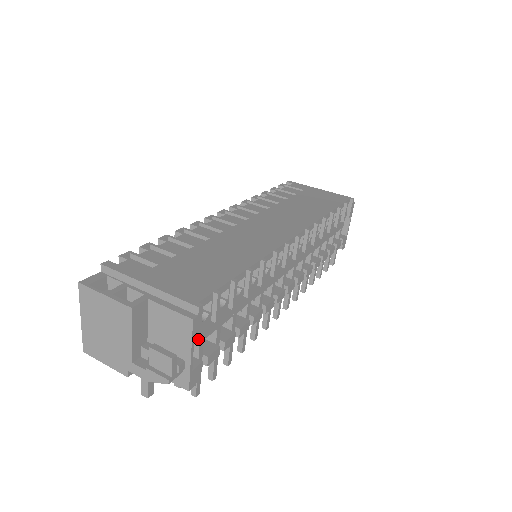
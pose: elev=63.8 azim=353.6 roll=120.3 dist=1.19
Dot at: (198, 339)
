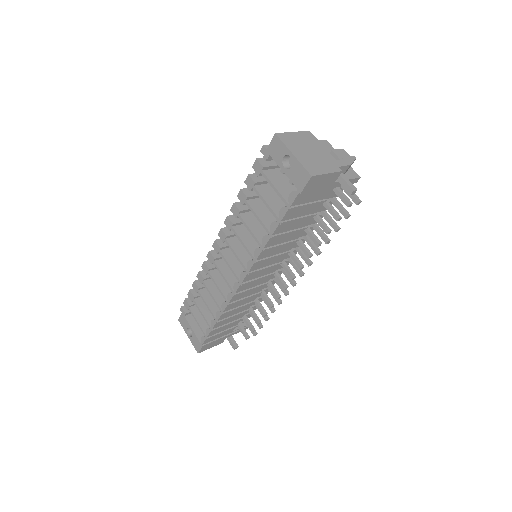
Dot at: occluded
